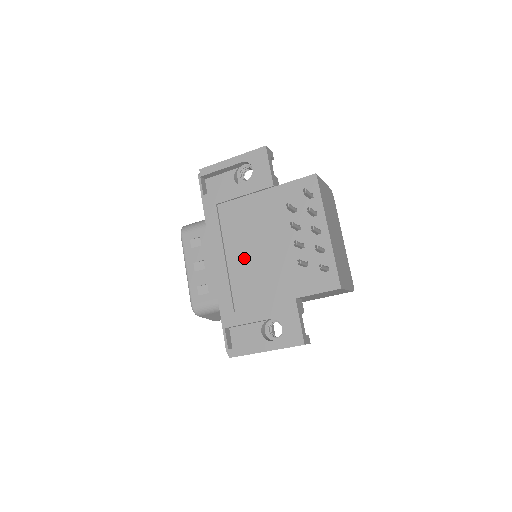
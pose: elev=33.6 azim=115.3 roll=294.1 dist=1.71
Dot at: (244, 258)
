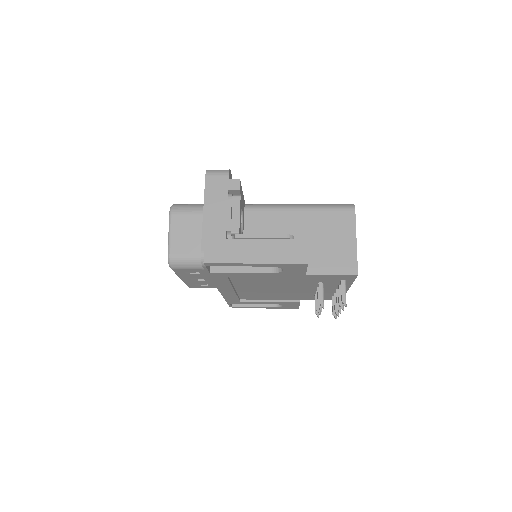
Dot at: (255, 290)
